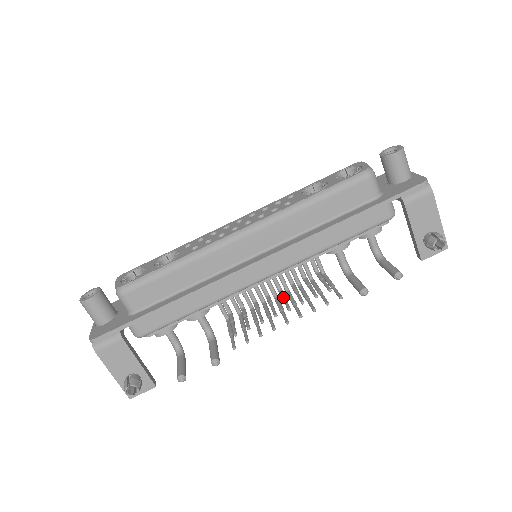
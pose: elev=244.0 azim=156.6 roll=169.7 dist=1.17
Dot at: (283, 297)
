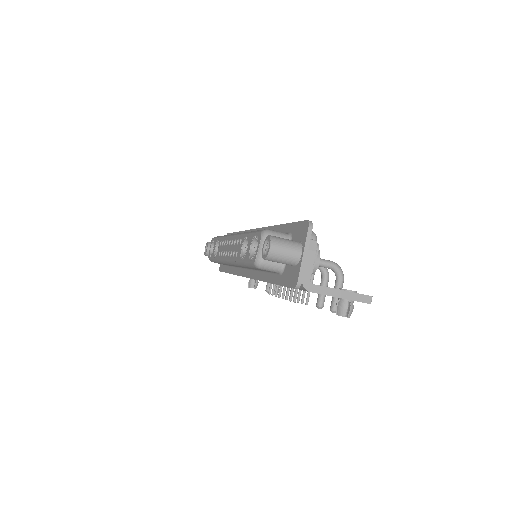
Dot at: occluded
